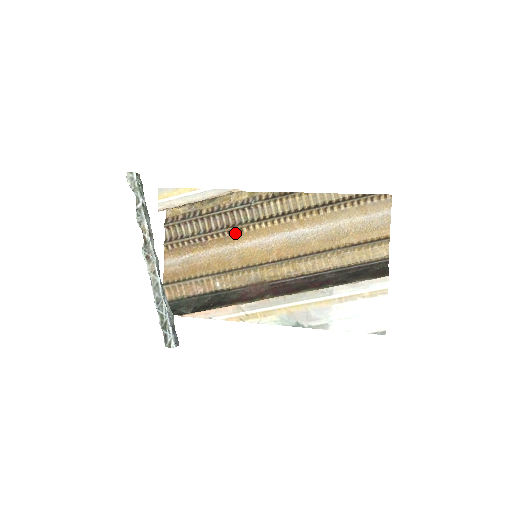
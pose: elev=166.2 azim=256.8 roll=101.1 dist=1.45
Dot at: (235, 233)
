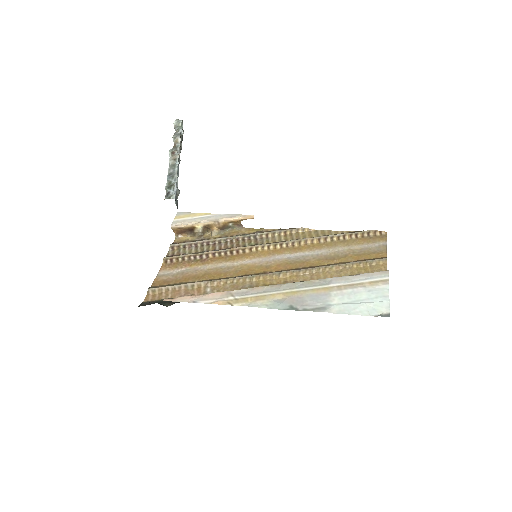
Dot at: (237, 253)
